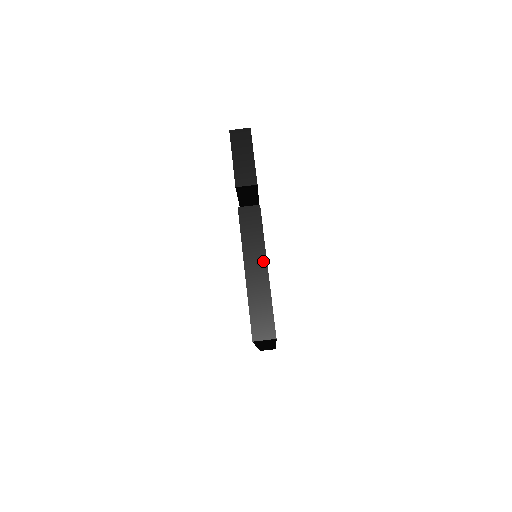
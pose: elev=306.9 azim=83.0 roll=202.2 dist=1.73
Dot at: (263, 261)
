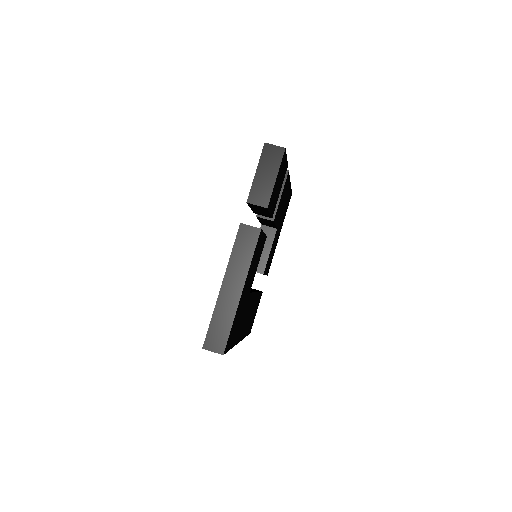
Dot at: (241, 282)
